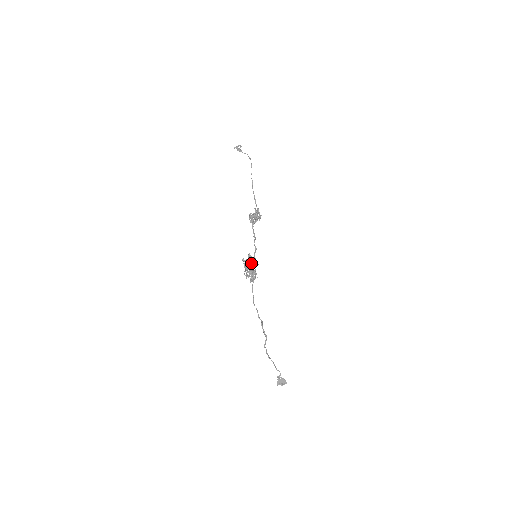
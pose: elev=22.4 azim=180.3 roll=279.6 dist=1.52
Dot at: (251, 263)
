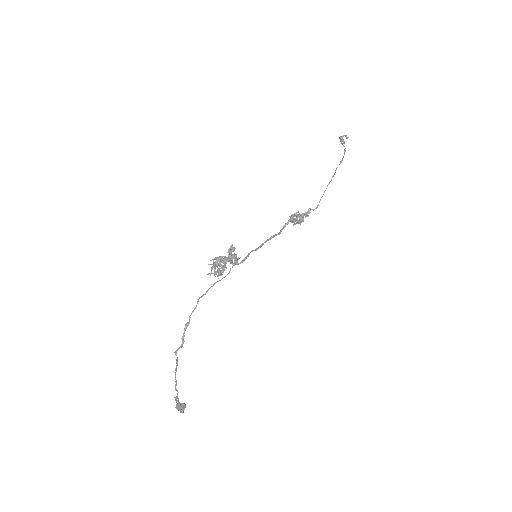
Dot at: (229, 256)
